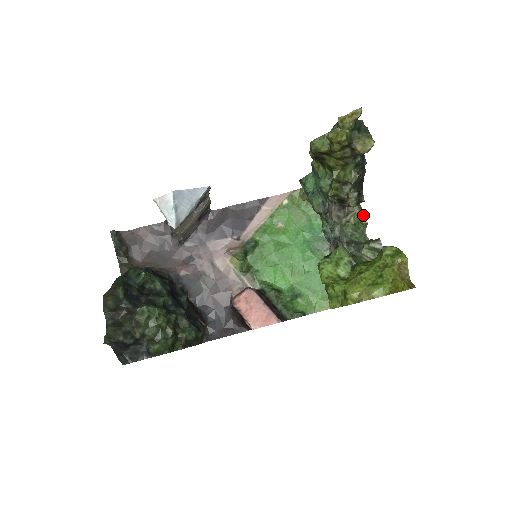
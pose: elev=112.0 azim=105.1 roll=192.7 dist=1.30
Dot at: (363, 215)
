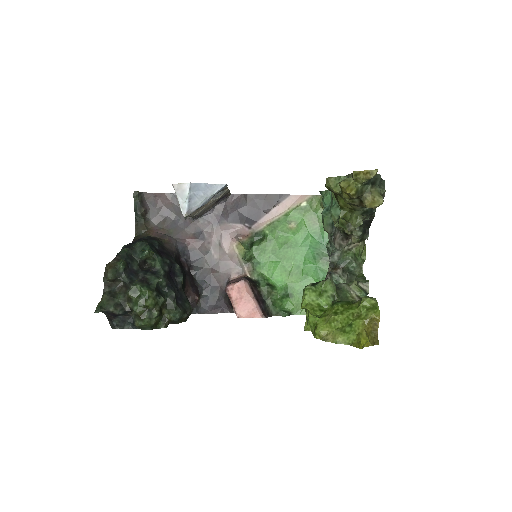
Dot at: (364, 250)
